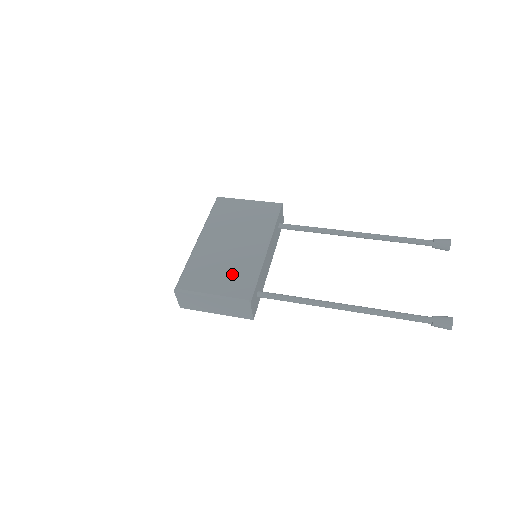
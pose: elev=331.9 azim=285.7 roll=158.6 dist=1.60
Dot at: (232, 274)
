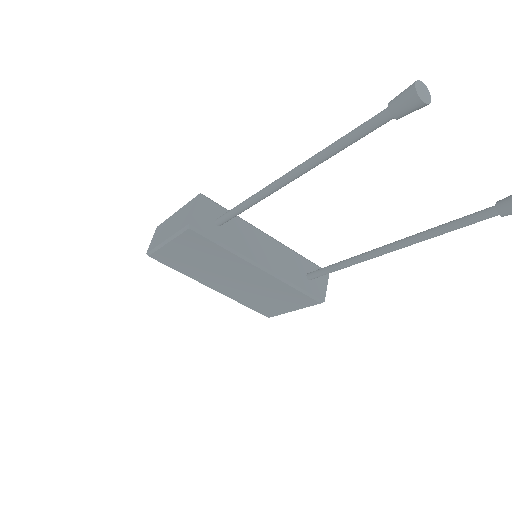
Dot at: occluded
